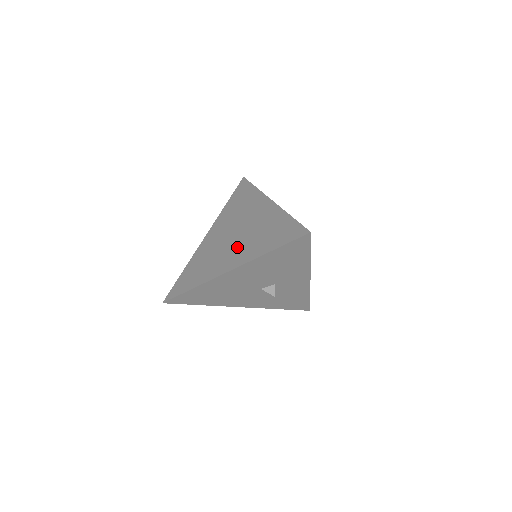
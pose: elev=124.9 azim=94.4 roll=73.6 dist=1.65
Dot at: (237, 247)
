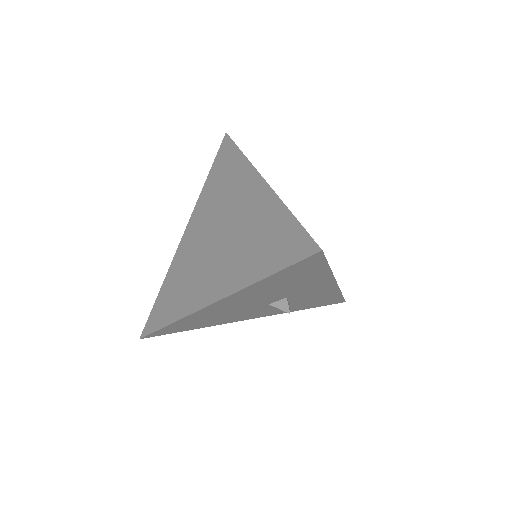
Dot at: (221, 261)
